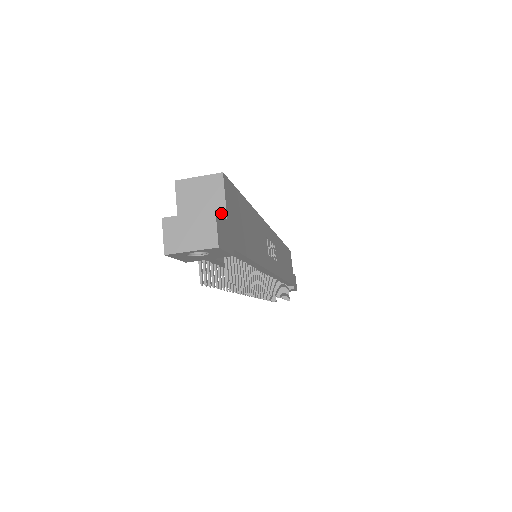
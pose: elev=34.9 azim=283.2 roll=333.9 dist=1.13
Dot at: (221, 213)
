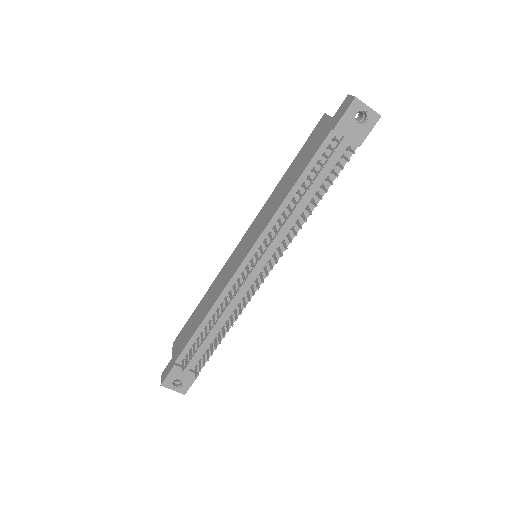
Dot at: occluded
